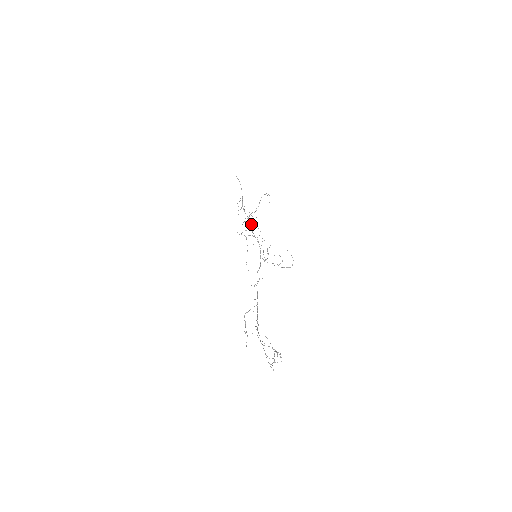
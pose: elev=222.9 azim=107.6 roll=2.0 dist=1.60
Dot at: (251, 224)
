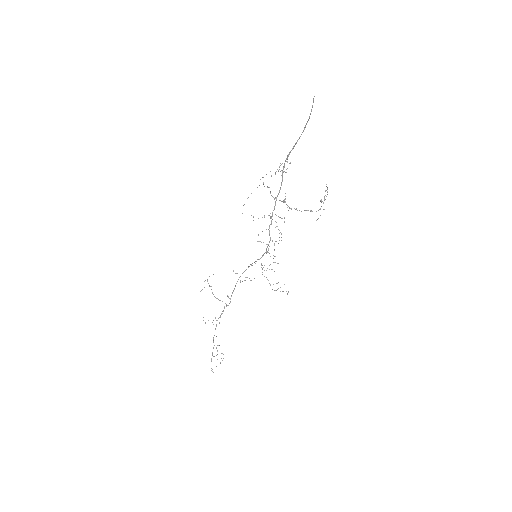
Dot at: occluded
